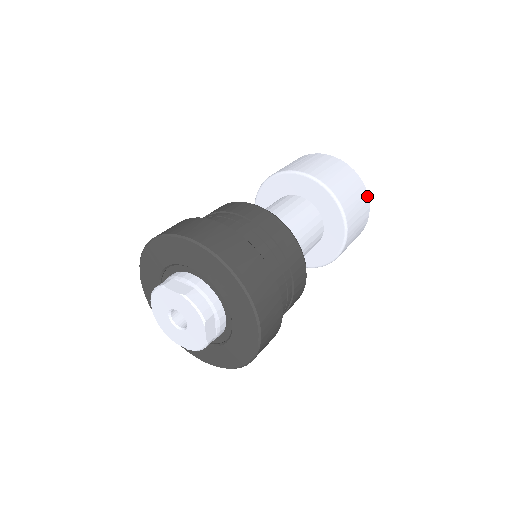
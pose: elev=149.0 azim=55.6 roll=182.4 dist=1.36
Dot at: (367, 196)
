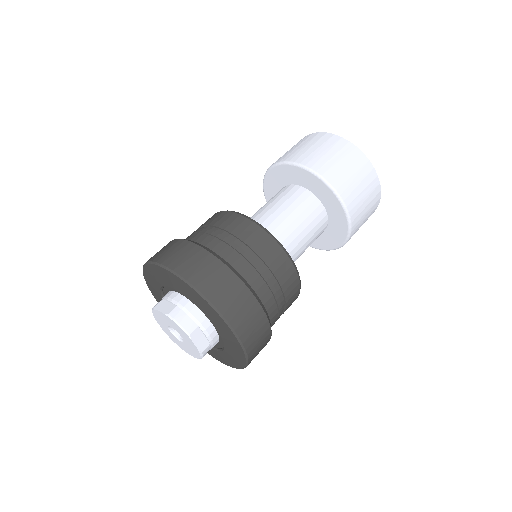
Dot at: (370, 165)
